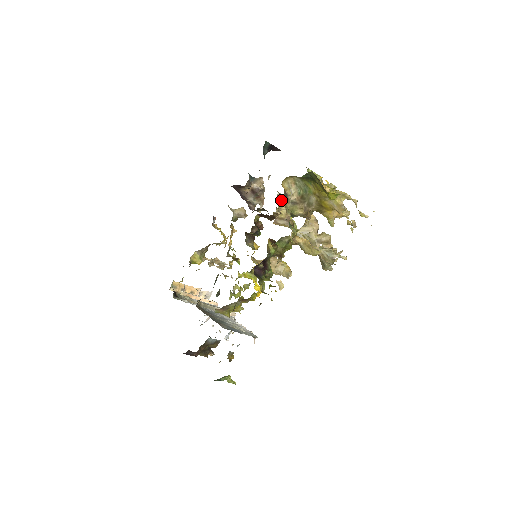
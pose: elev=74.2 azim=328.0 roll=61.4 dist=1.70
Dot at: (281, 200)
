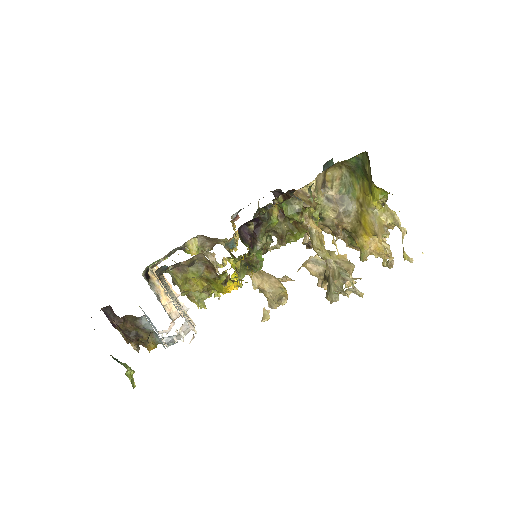
Dot at: occluded
